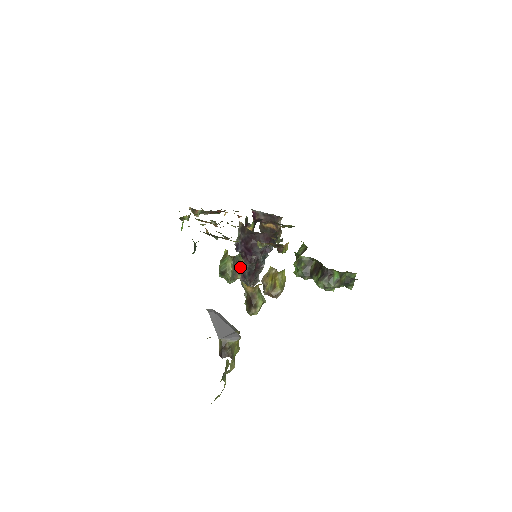
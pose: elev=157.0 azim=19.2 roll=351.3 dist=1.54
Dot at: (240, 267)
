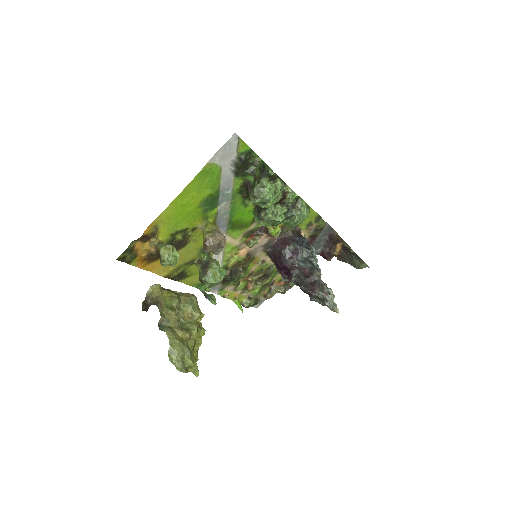
Dot at: (208, 264)
